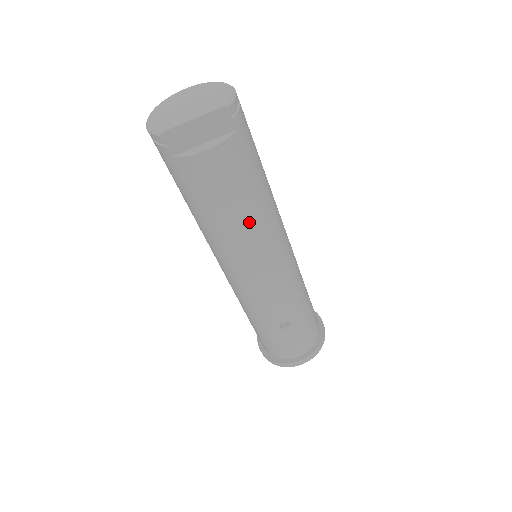
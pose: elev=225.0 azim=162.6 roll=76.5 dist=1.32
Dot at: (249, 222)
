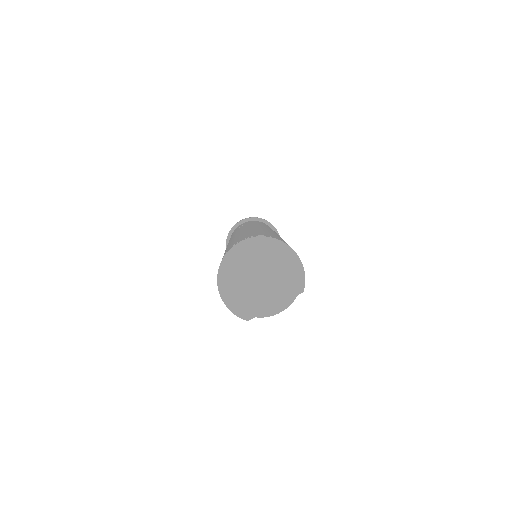
Dot at: occluded
